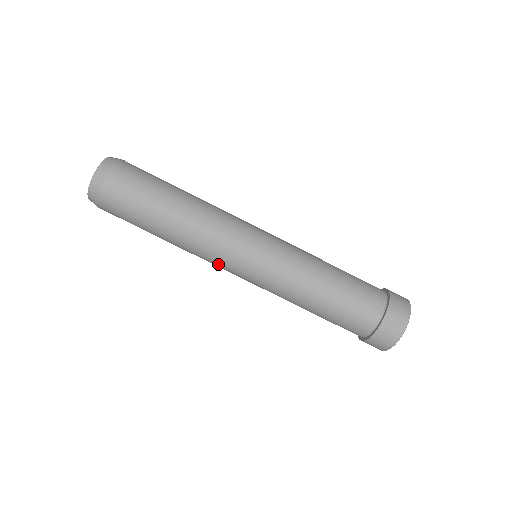
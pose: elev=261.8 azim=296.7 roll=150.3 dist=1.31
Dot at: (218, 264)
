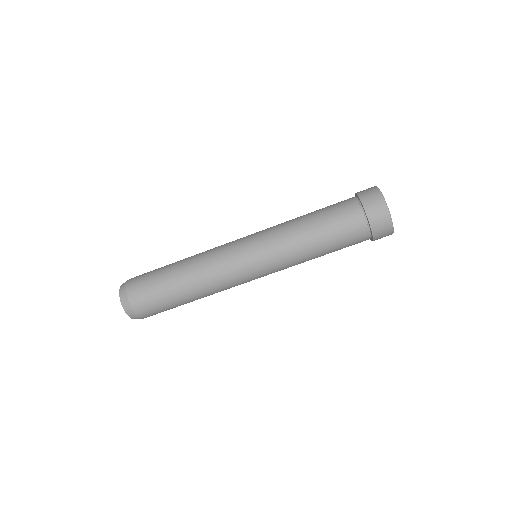
Dot at: (238, 284)
